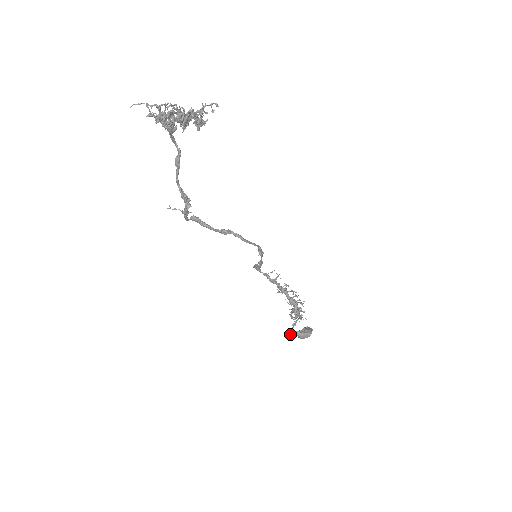
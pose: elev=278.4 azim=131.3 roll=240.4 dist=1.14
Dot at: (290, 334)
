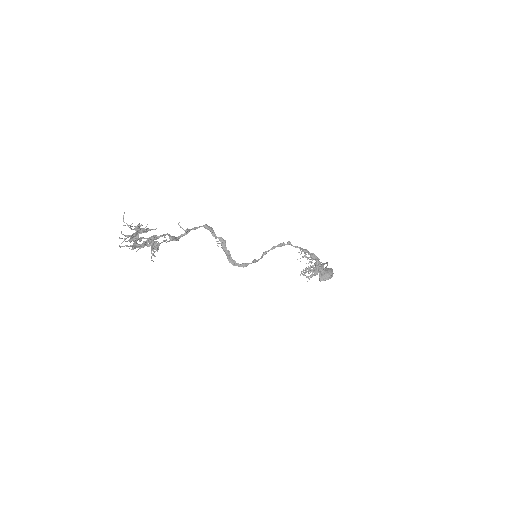
Dot at: (321, 264)
